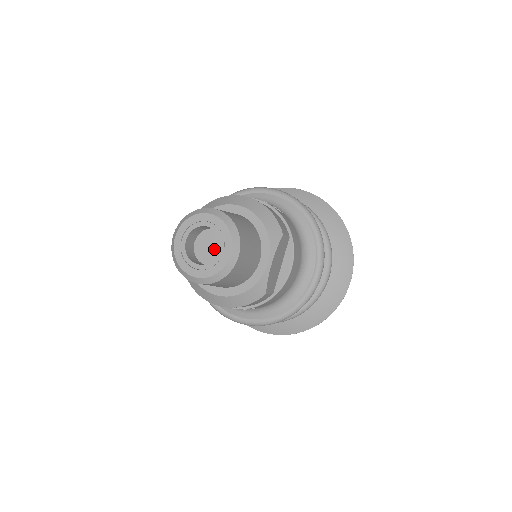
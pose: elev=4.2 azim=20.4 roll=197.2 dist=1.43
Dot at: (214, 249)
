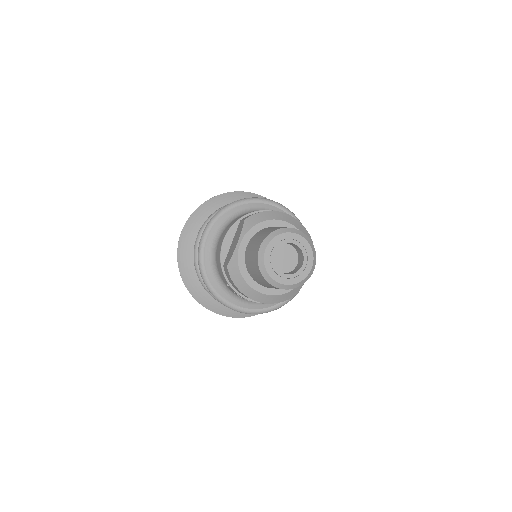
Dot at: (287, 260)
